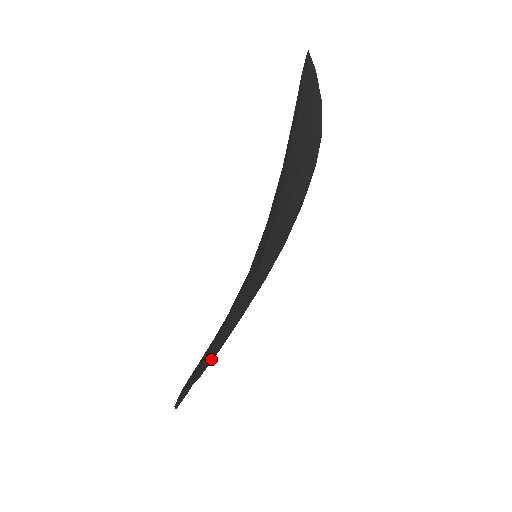
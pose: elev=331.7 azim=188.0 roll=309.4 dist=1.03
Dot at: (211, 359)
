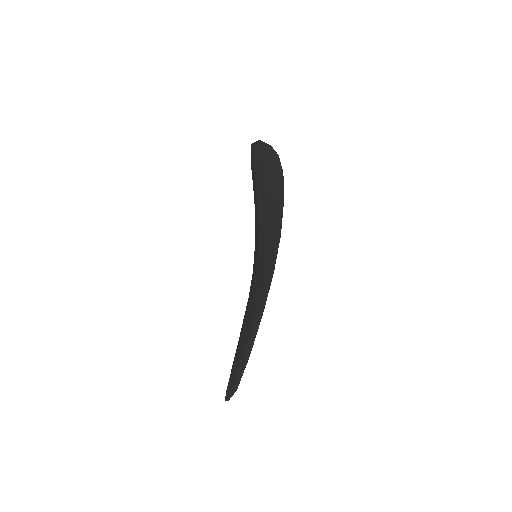
Dot at: occluded
